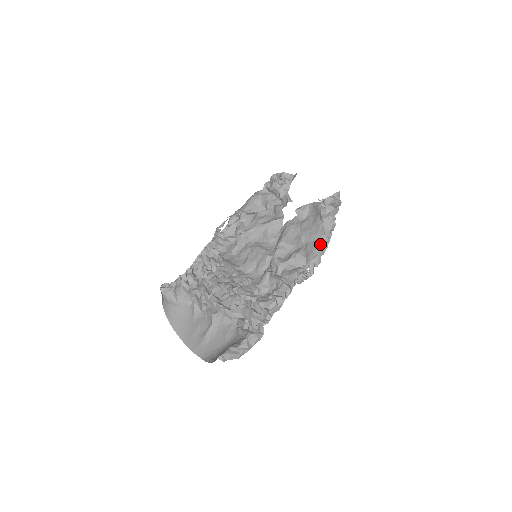
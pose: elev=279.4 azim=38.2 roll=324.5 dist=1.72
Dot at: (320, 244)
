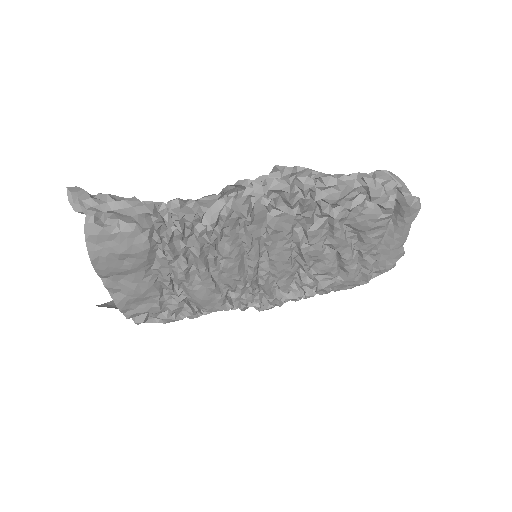
Dot at: occluded
